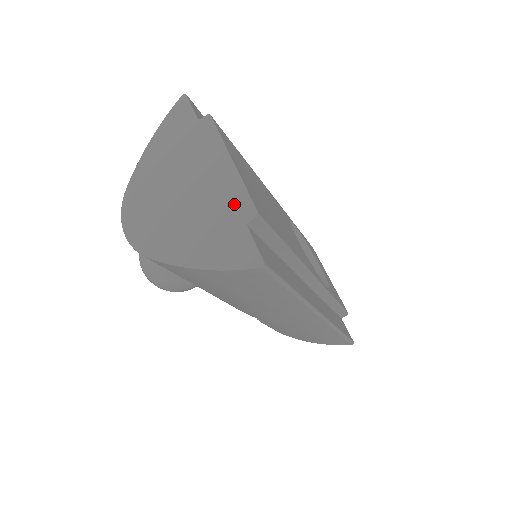
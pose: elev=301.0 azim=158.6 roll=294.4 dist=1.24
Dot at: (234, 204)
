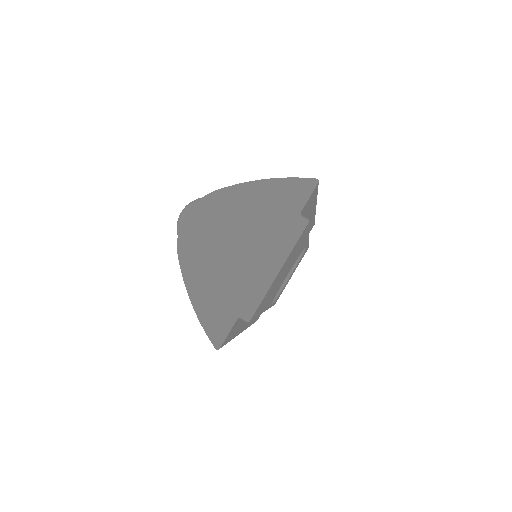
Dot at: (247, 298)
